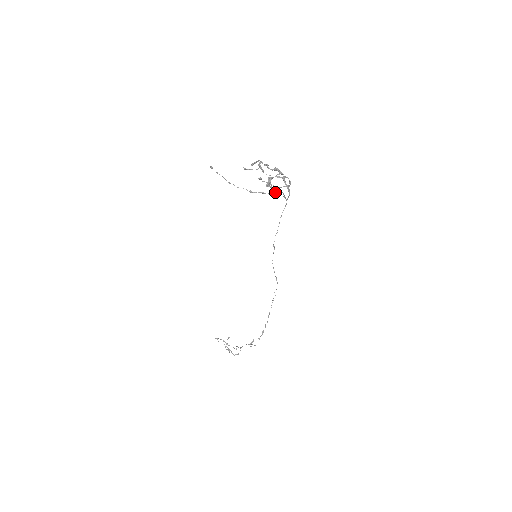
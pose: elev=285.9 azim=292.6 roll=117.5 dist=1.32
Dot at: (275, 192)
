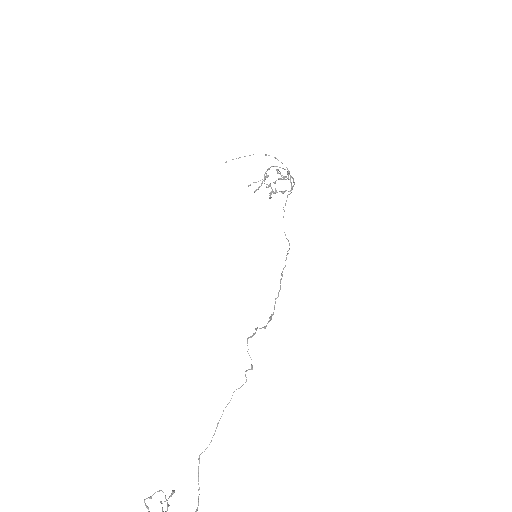
Dot at: occluded
